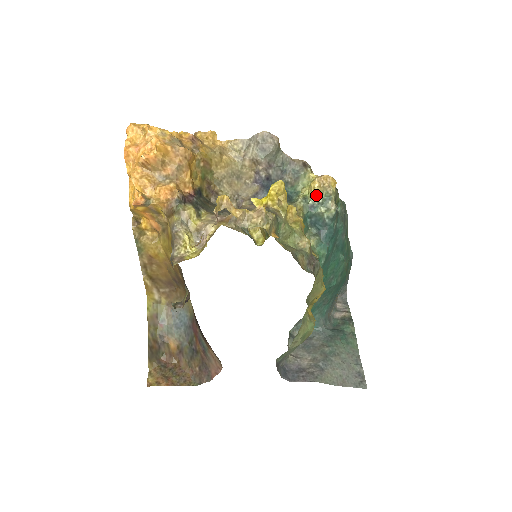
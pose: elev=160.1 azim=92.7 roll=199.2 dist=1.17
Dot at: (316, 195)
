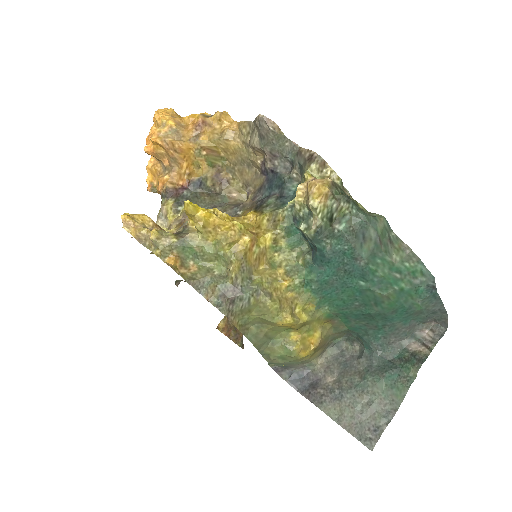
Dot at: (296, 206)
